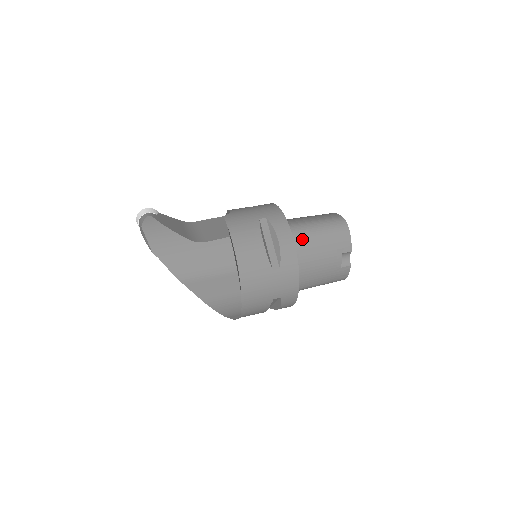
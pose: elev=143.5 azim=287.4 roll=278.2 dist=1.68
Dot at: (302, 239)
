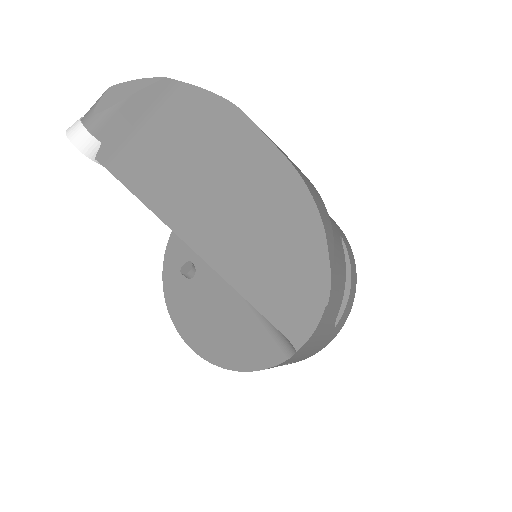
Dot at: occluded
